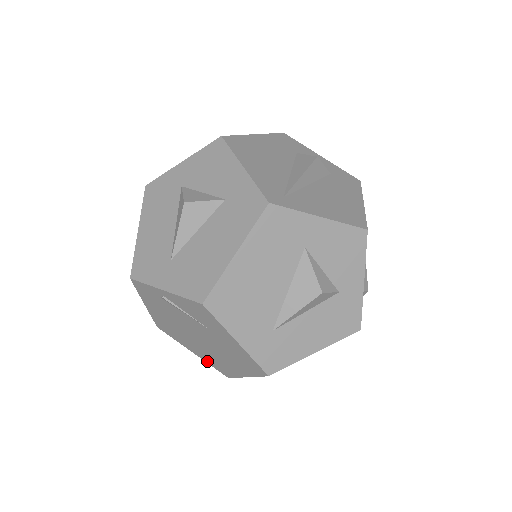
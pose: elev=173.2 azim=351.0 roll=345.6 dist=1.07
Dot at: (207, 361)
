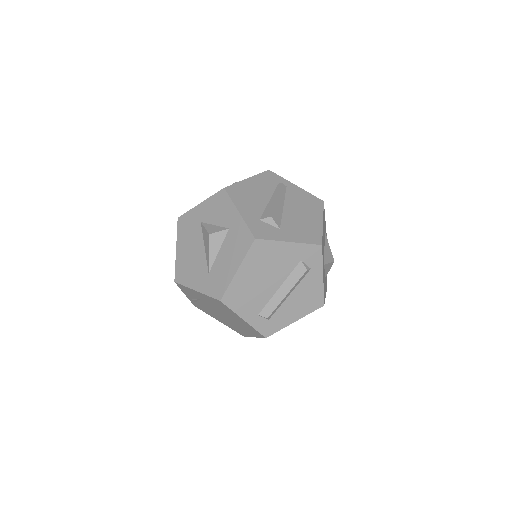
Dot at: (255, 335)
